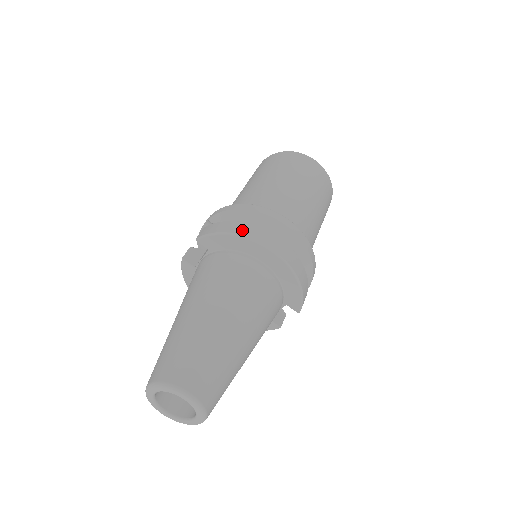
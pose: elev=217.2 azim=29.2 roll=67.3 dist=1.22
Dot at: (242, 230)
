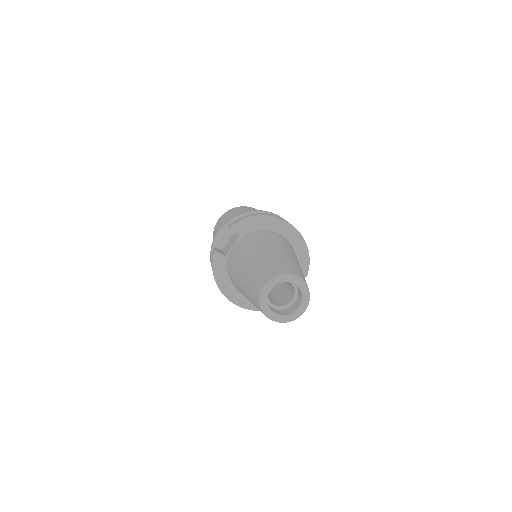
Dot at: (264, 214)
